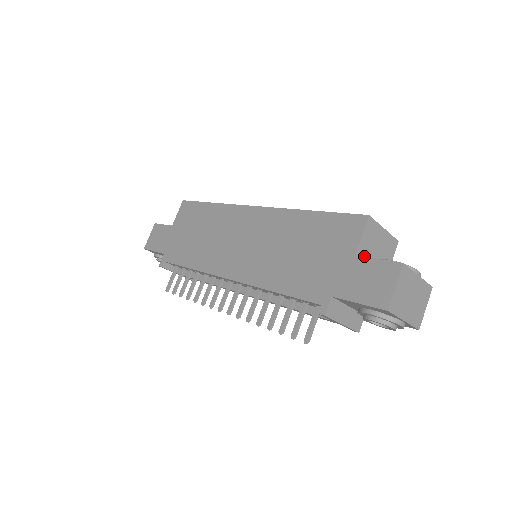
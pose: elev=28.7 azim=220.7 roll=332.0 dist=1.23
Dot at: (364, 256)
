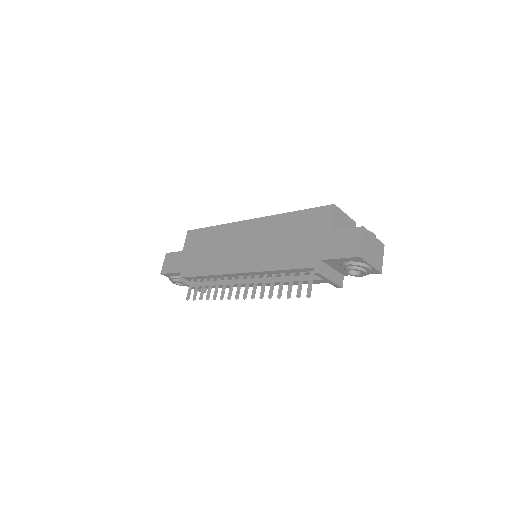
Dot at: occluded
